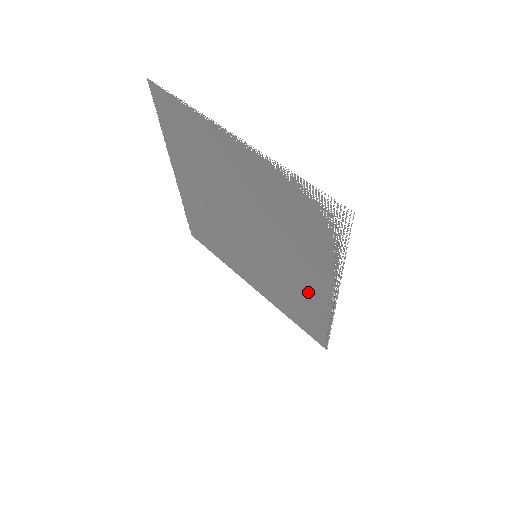
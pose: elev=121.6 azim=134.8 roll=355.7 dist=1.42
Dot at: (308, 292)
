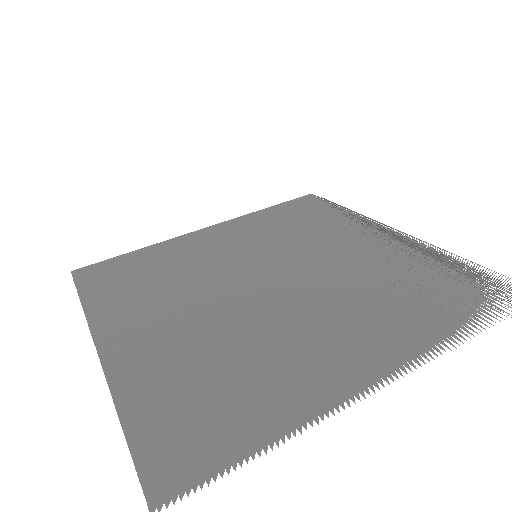
Dot at: occluded
